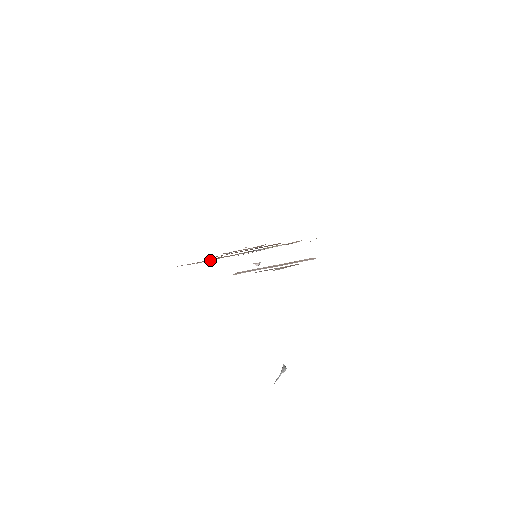
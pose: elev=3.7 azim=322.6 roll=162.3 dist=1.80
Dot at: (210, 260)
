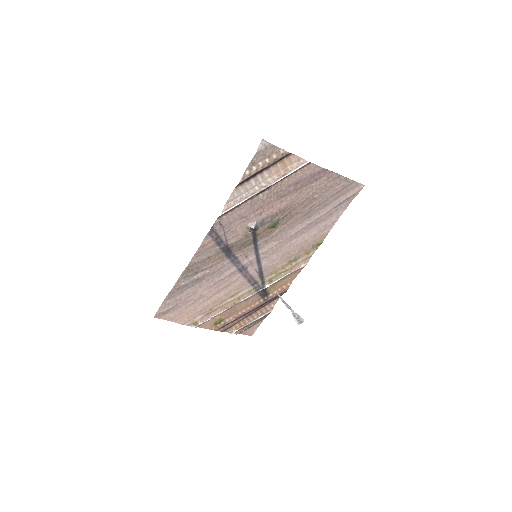
Dot at: (209, 319)
